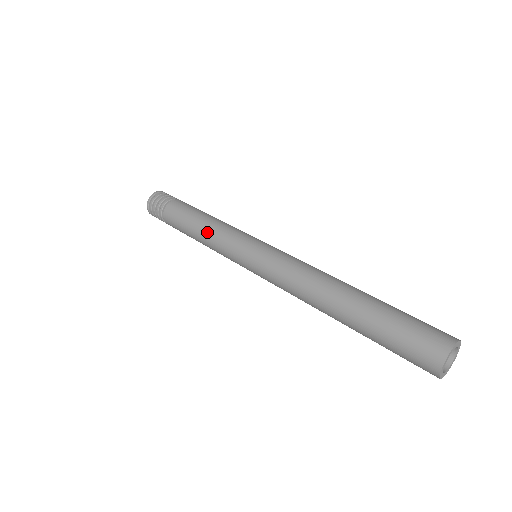
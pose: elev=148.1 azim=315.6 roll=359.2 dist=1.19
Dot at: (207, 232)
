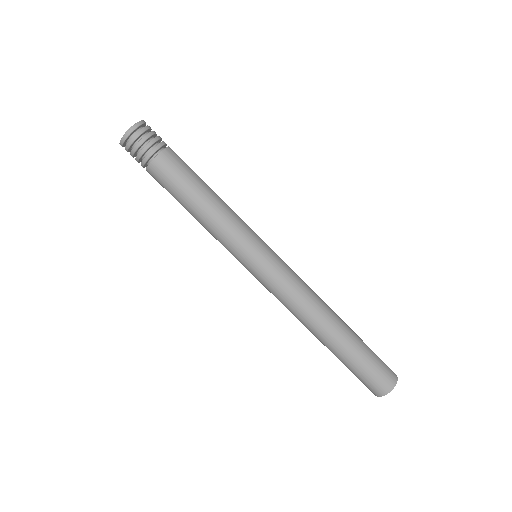
Dot at: (213, 217)
